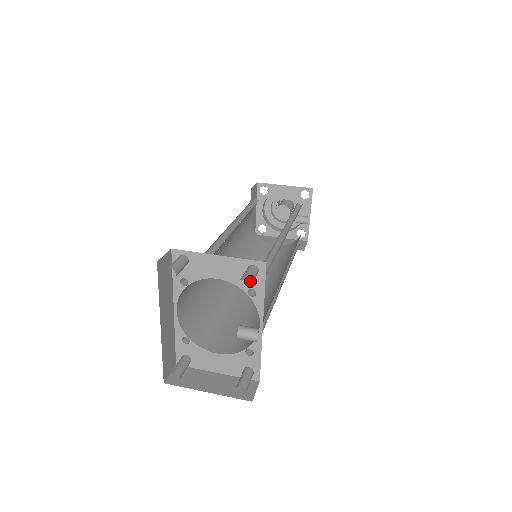
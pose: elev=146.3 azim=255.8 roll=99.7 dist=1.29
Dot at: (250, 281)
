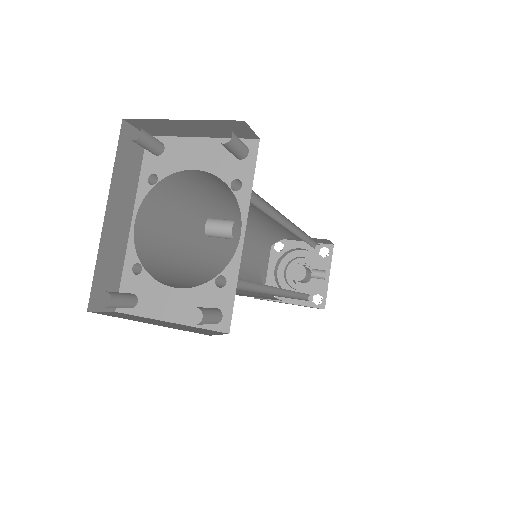
Dot at: (233, 133)
